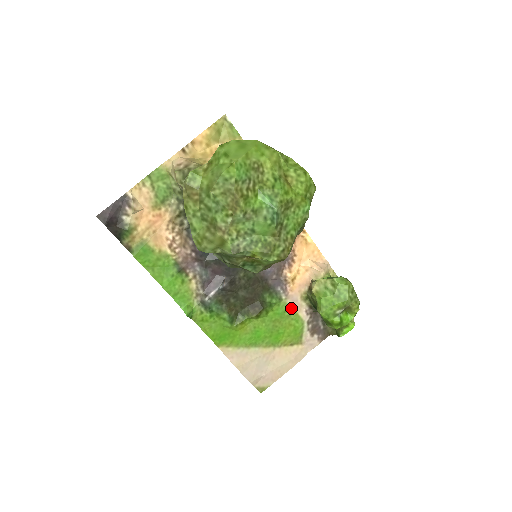
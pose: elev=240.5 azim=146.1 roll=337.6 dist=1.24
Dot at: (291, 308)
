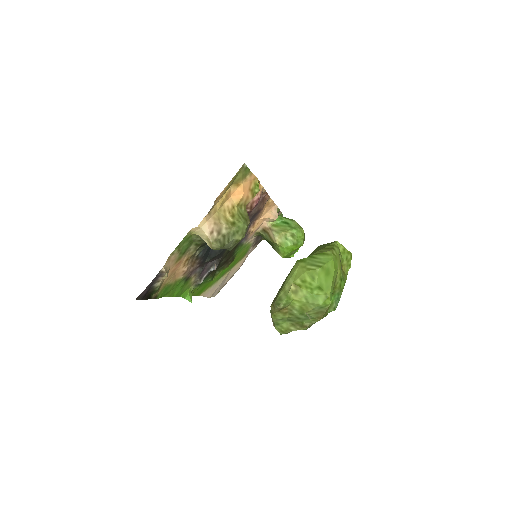
Dot at: (247, 244)
